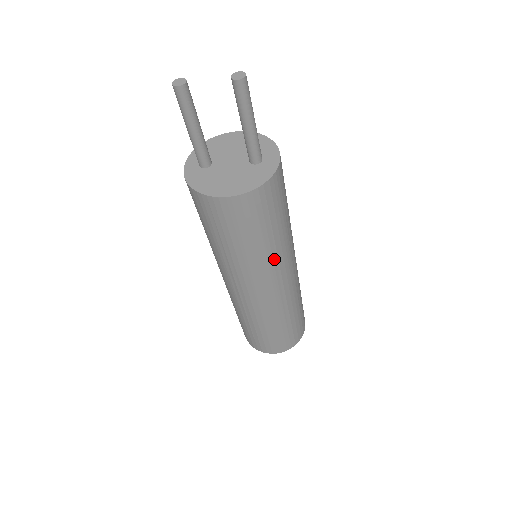
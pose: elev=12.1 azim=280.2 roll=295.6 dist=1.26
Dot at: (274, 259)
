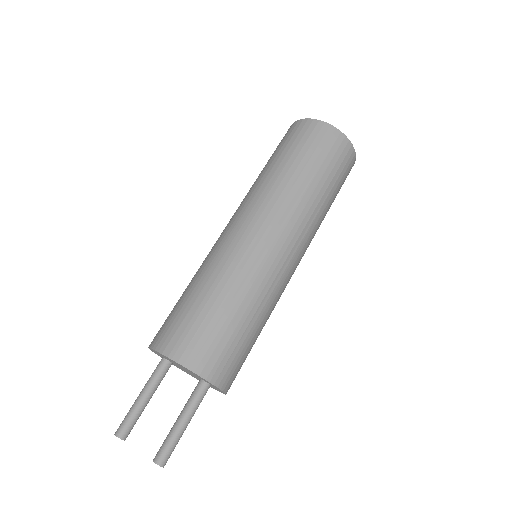
Dot at: occluded
